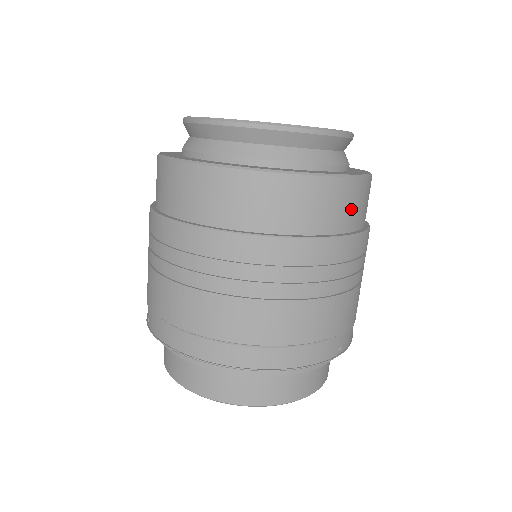
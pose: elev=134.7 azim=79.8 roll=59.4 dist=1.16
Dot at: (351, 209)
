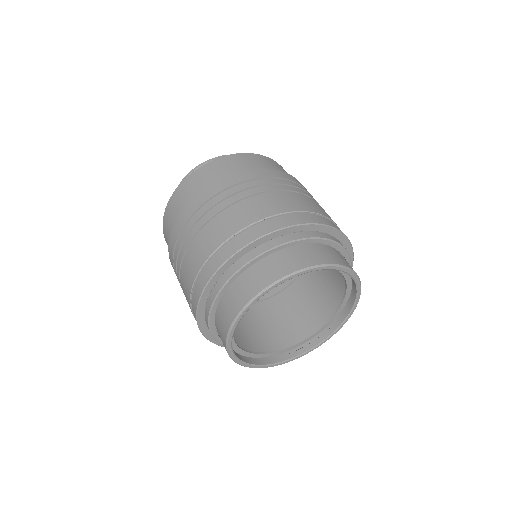
Dot at: occluded
